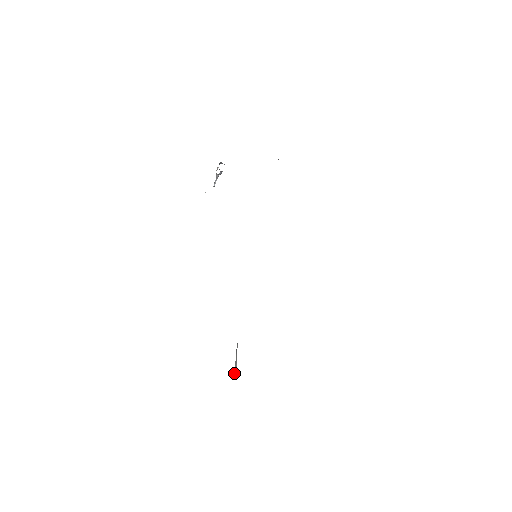
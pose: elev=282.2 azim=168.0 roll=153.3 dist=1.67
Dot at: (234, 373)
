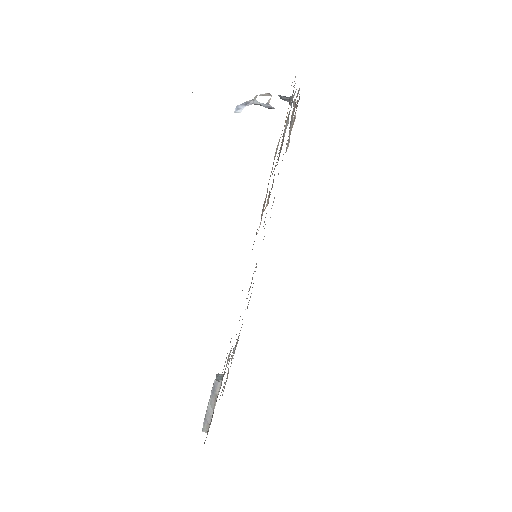
Dot at: (203, 422)
